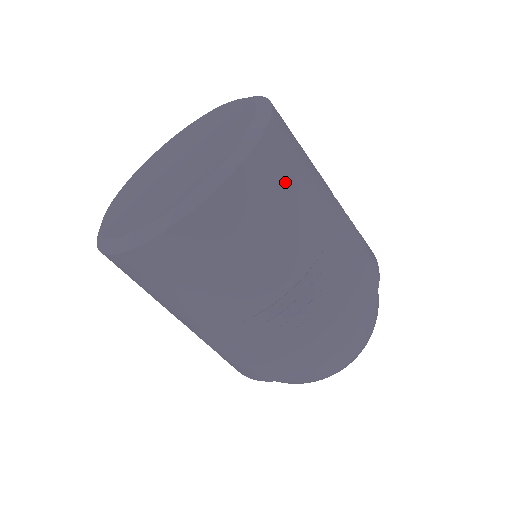
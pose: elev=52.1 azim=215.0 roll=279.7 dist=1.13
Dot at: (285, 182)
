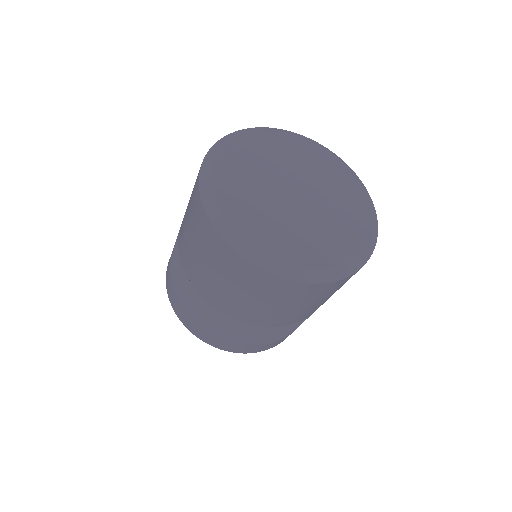
Dot at: occluded
